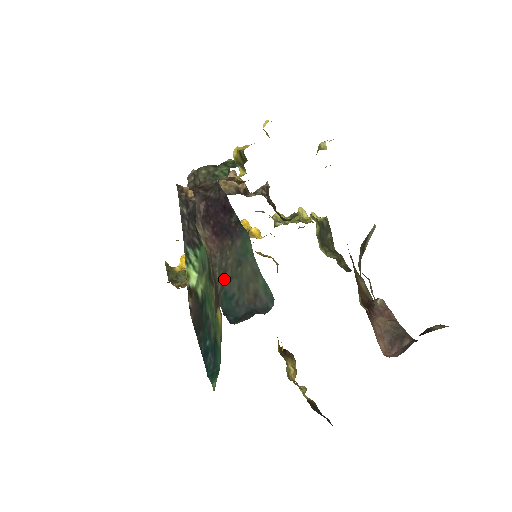
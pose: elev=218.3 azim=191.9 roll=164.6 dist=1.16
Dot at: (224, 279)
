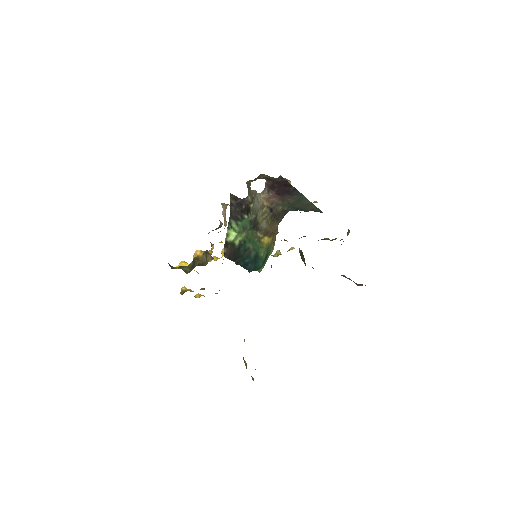
Dot at: (290, 205)
